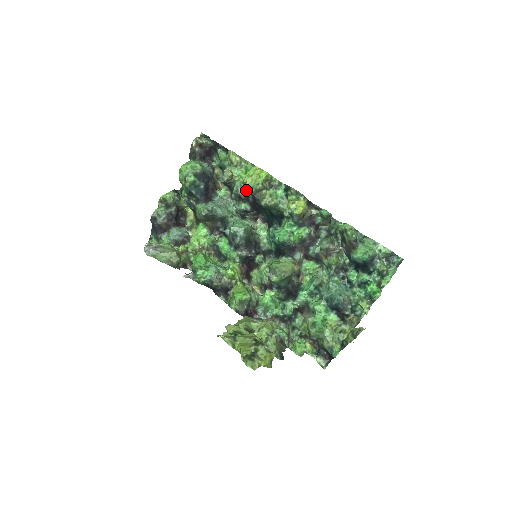
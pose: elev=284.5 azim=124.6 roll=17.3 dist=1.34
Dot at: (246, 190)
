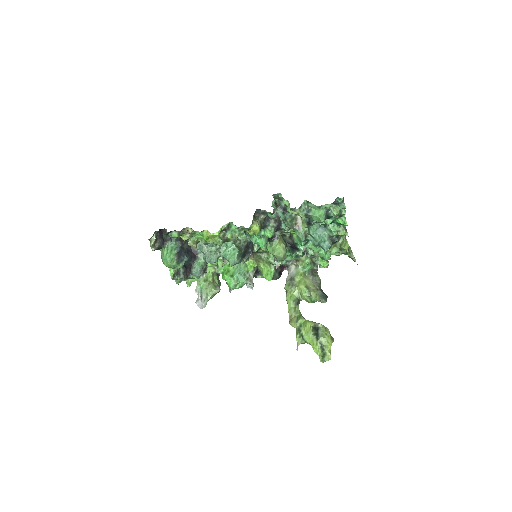
Dot at: occluded
